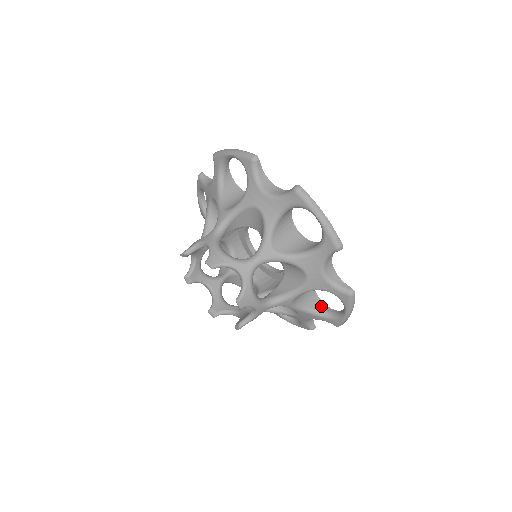
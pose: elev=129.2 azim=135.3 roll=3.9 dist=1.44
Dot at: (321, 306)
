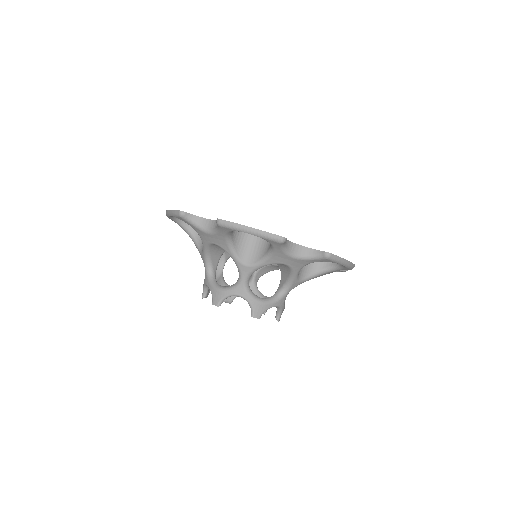
Dot at: occluded
